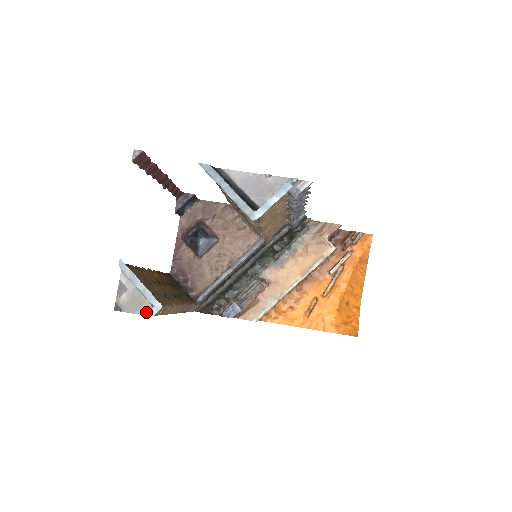
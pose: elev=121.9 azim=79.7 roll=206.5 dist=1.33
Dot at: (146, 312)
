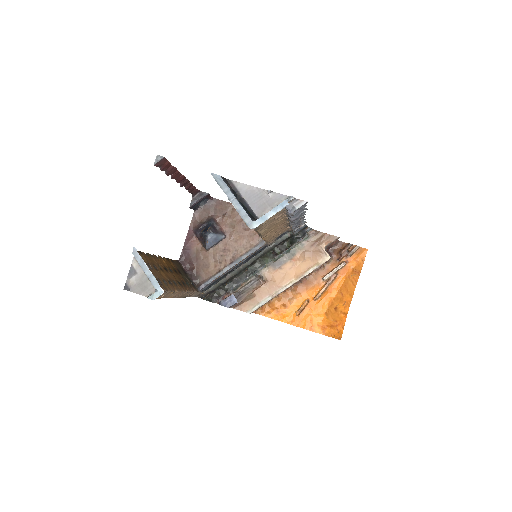
Dot at: (150, 295)
